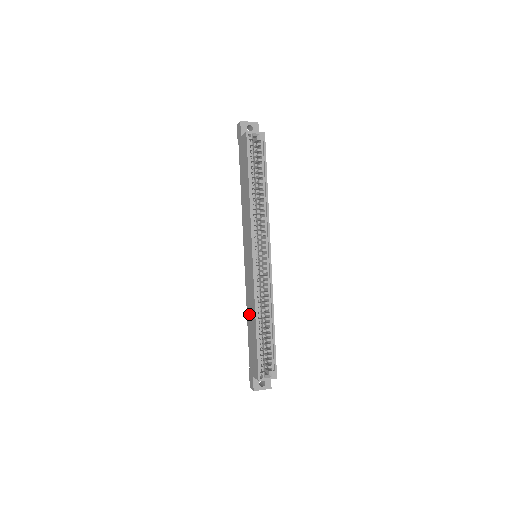
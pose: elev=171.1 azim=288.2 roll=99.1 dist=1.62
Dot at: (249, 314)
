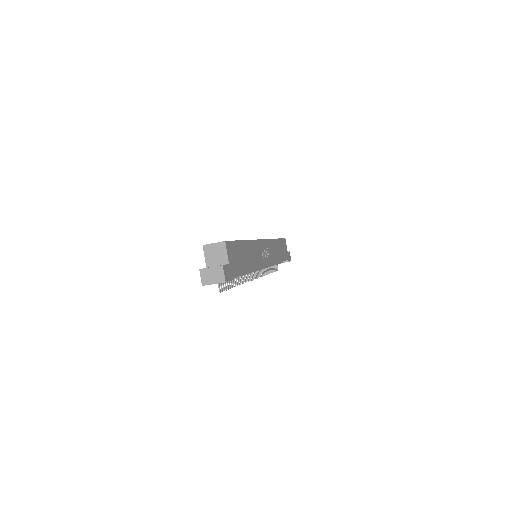
Dot at: occluded
